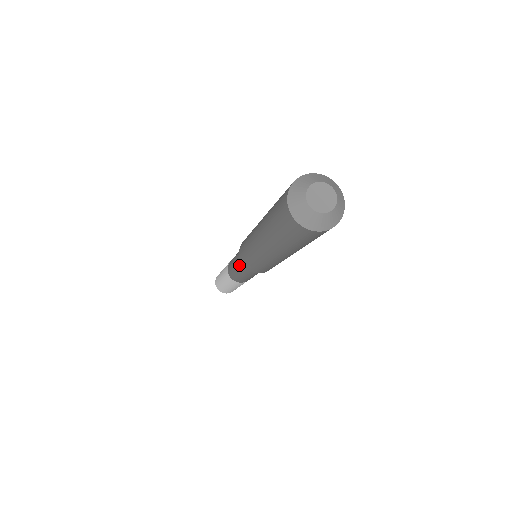
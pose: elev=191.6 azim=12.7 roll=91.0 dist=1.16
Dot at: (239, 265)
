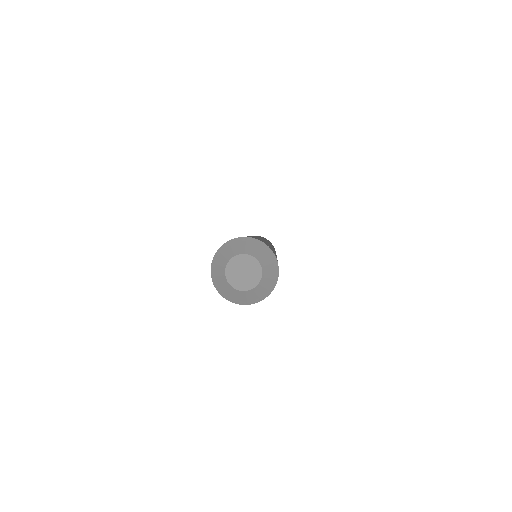
Dot at: occluded
